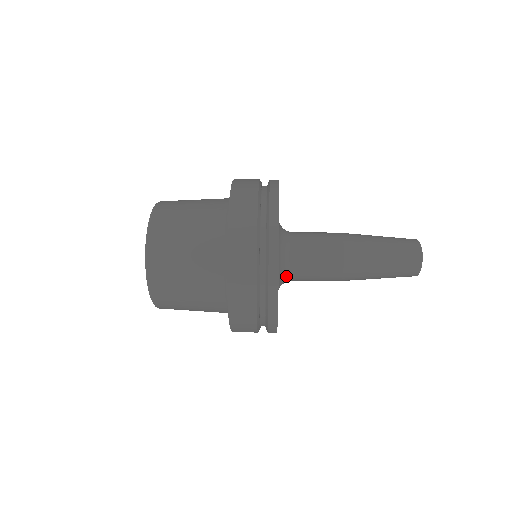
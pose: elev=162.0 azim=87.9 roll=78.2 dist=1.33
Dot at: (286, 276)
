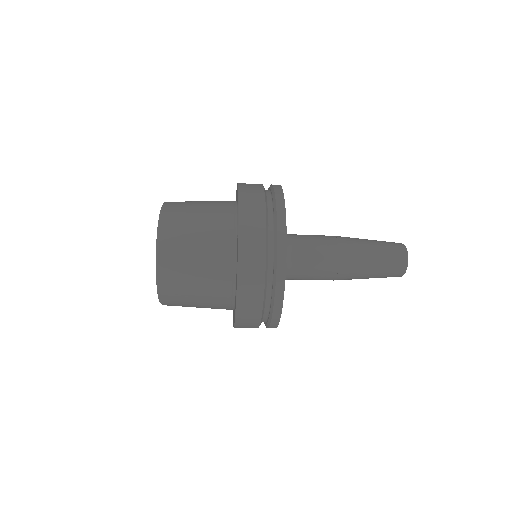
Dot at: (287, 246)
